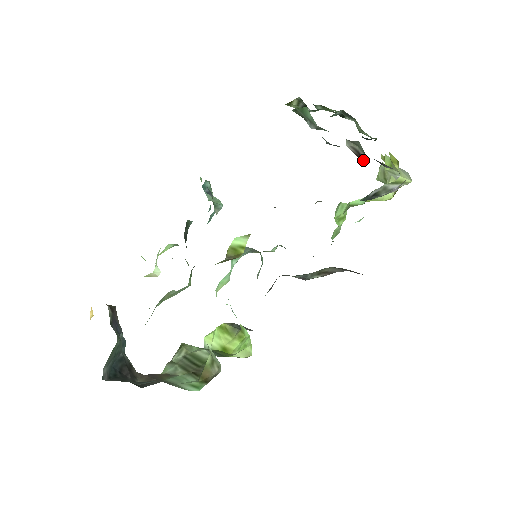
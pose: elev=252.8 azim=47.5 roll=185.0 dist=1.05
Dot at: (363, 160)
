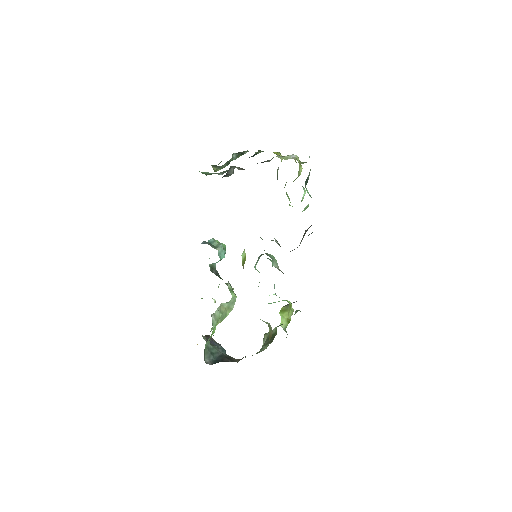
Dot at: occluded
